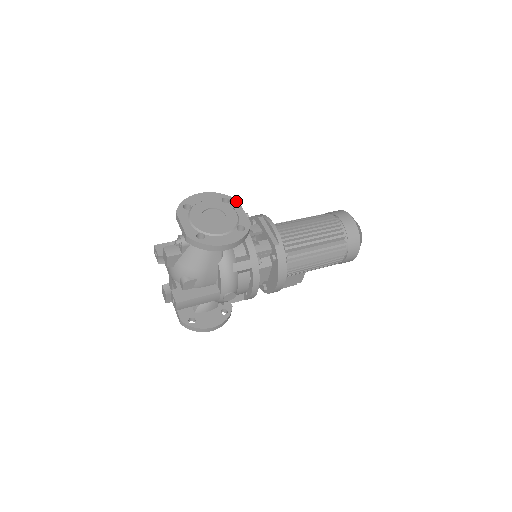
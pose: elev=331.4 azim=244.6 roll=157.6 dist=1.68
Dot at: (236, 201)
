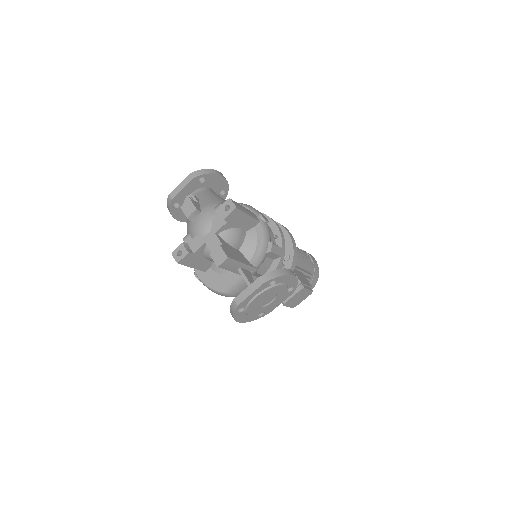
Dot at: occluded
